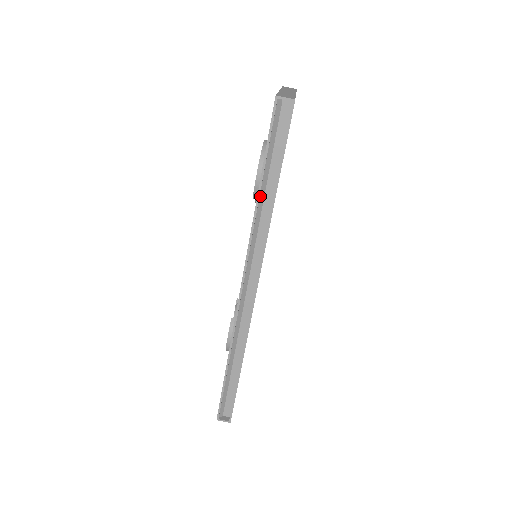
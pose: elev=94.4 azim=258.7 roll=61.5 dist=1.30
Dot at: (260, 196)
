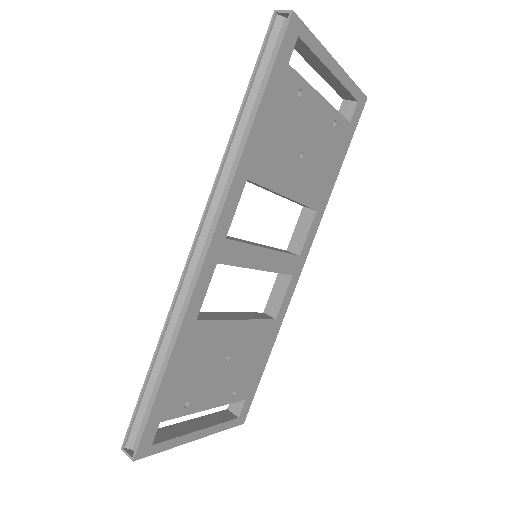
Dot at: (239, 127)
